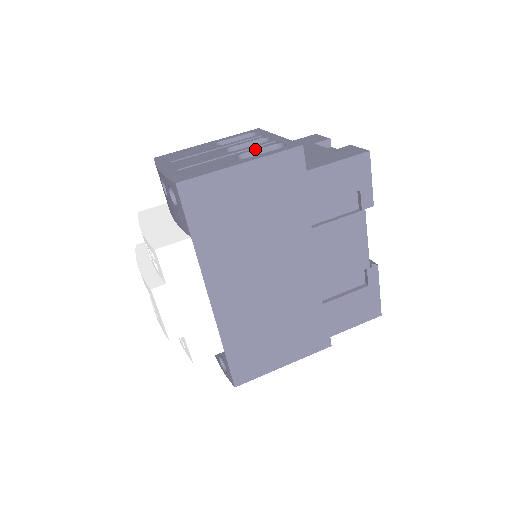
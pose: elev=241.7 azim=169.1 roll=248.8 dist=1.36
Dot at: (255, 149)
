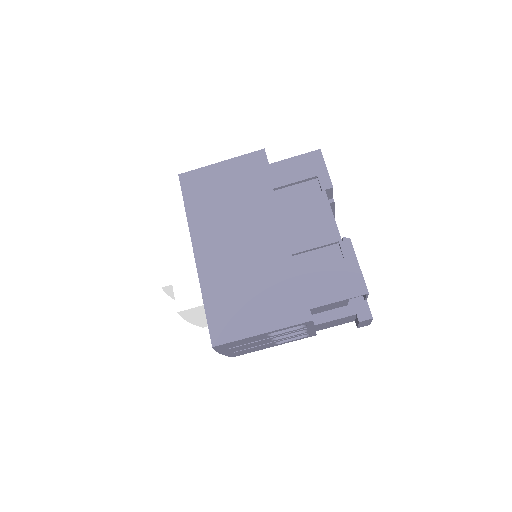
Dot at: occluded
